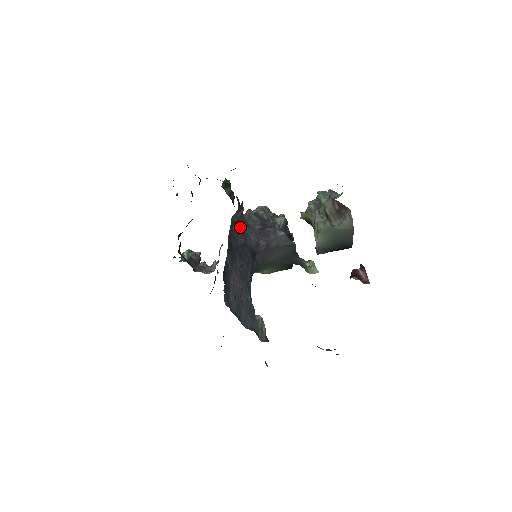
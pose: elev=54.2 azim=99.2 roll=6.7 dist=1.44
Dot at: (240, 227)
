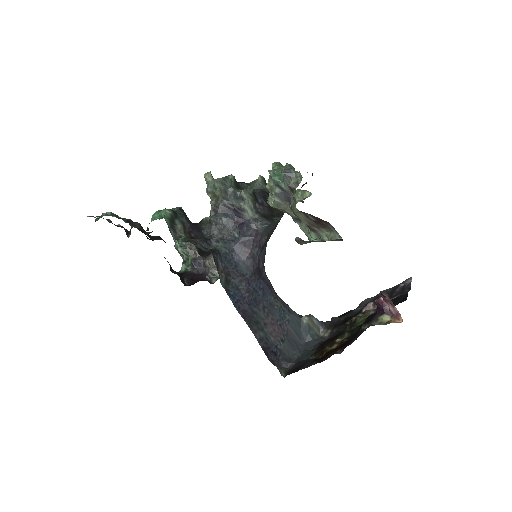
Dot at: (229, 268)
